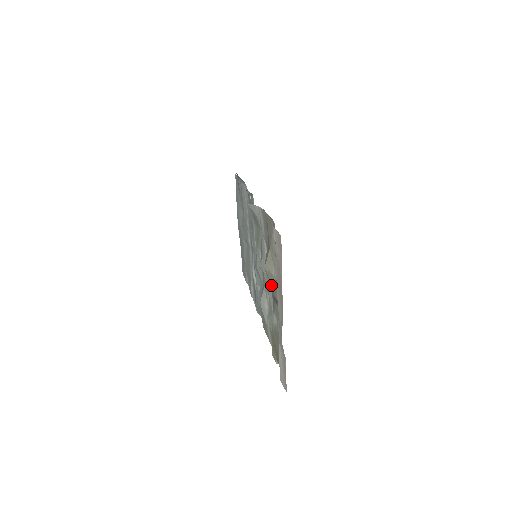
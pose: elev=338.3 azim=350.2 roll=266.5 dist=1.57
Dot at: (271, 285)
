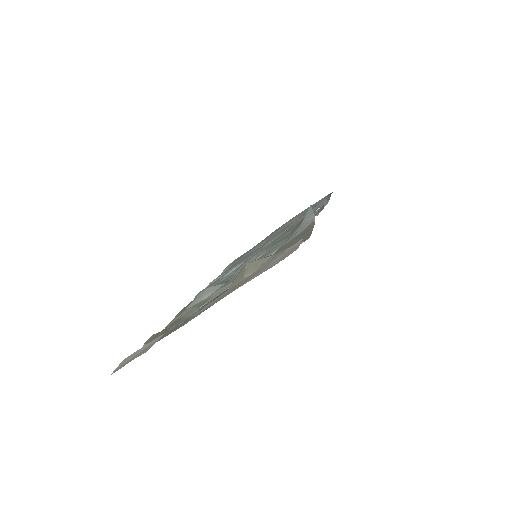
Dot at: occluded
